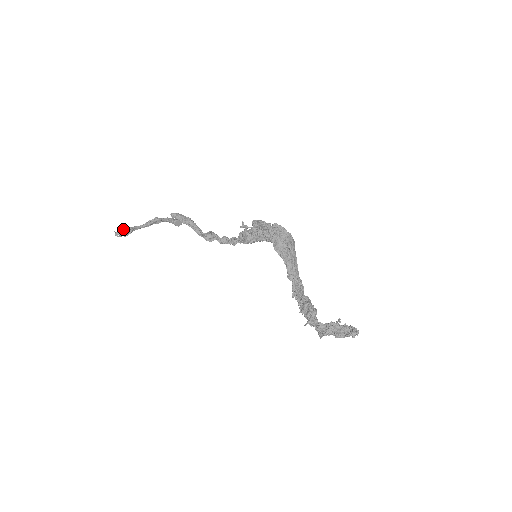
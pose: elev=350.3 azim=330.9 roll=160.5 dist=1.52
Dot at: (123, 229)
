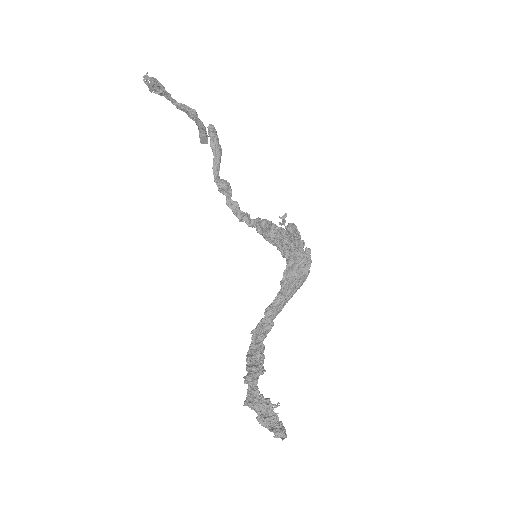
Dot at: (157, 81)
